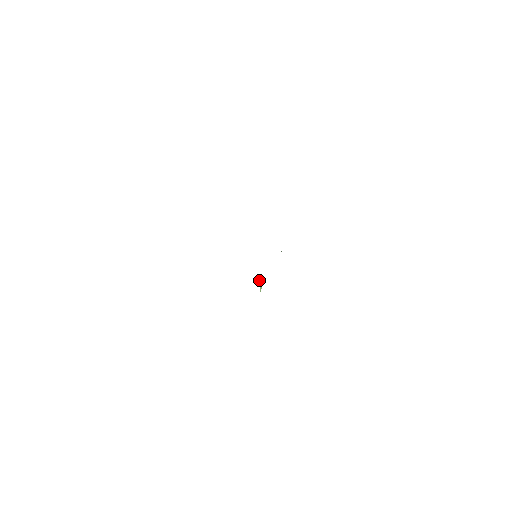
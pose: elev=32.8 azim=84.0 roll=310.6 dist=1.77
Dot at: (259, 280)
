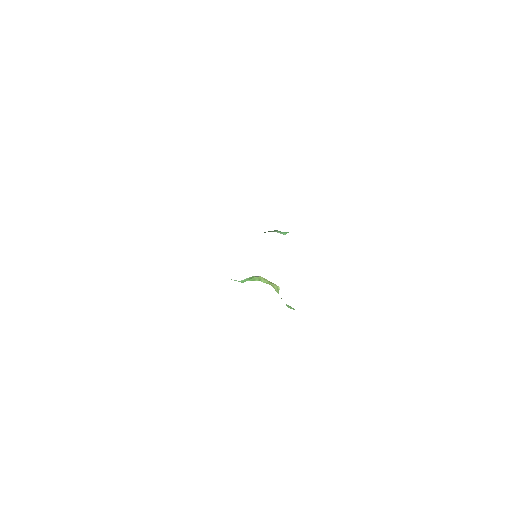
Dot at: (275, 290)
